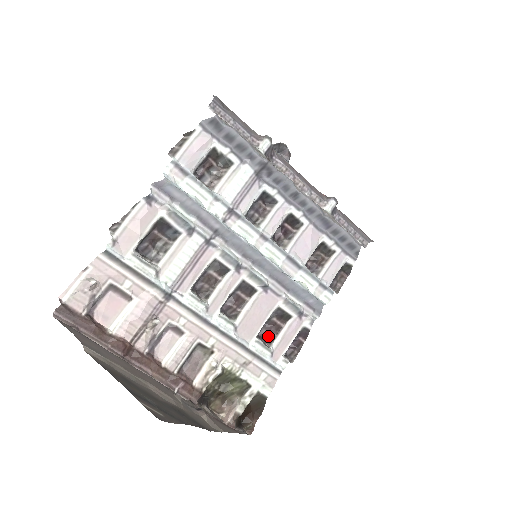
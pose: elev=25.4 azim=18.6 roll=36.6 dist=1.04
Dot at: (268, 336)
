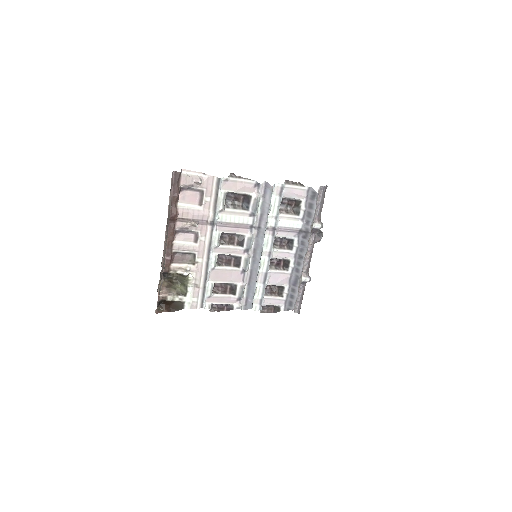
Dot at: (217, 289)
